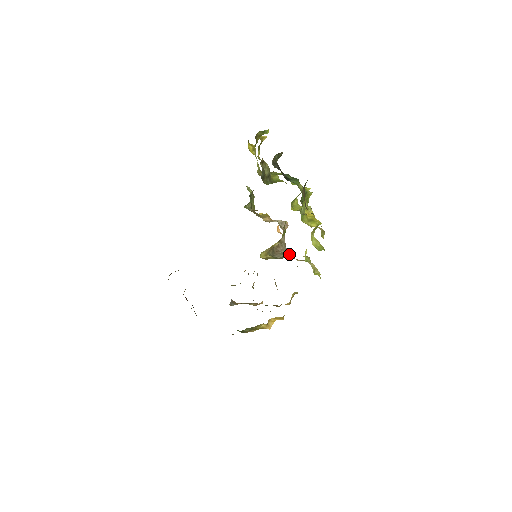
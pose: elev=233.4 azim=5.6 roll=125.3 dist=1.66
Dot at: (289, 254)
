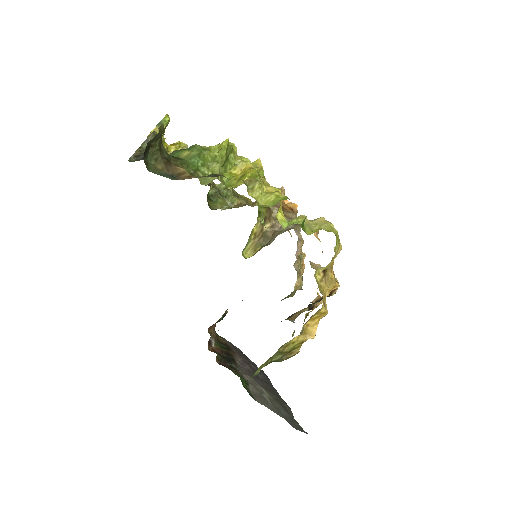
Dot at: (294, 225)
